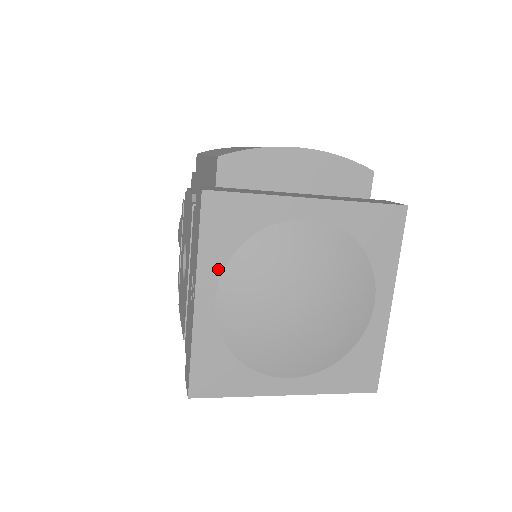
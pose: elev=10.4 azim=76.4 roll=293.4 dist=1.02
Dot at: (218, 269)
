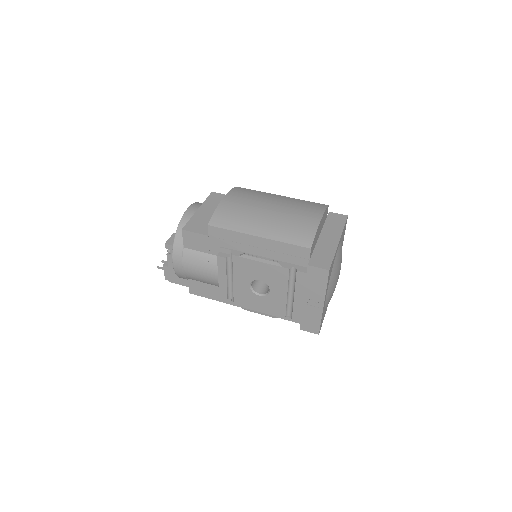
Dot at: (327, 289)
